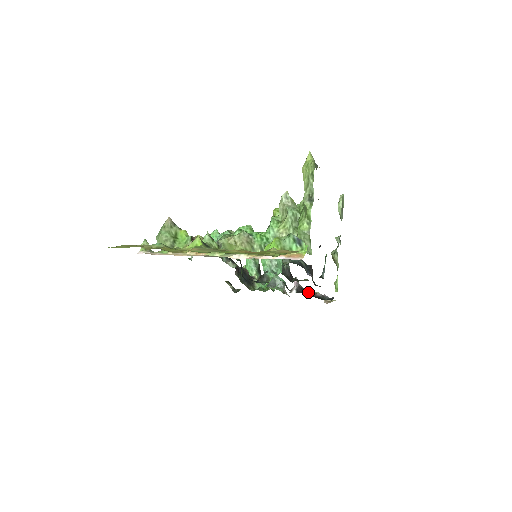
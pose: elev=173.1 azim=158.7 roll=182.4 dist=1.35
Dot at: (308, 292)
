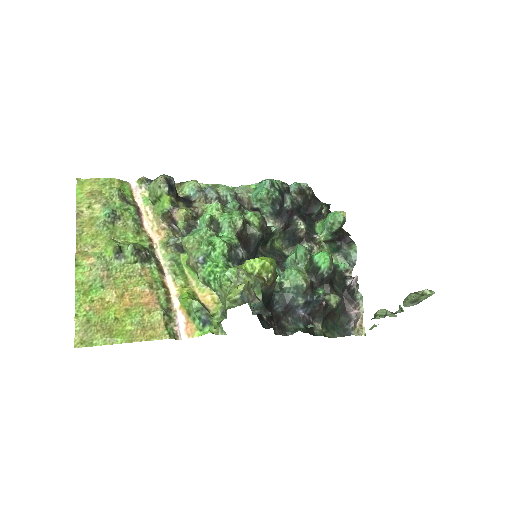
Dot at: (351, 300)
